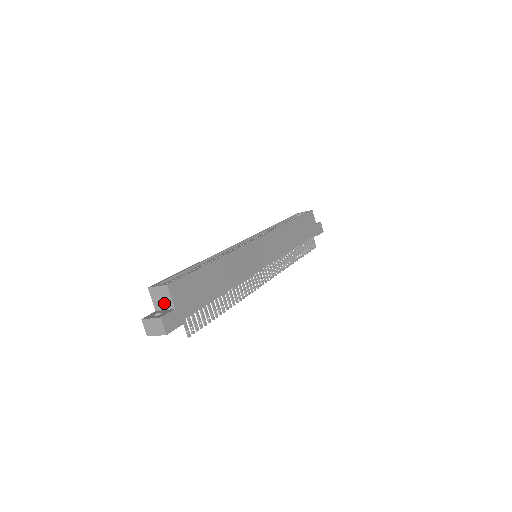
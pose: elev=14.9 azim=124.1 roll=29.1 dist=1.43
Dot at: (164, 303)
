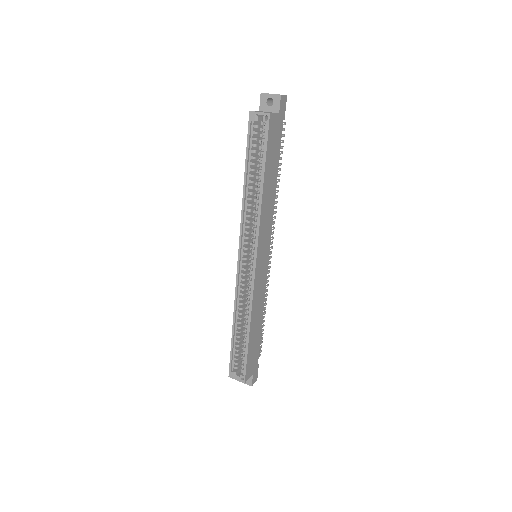
Dot at: occluded
